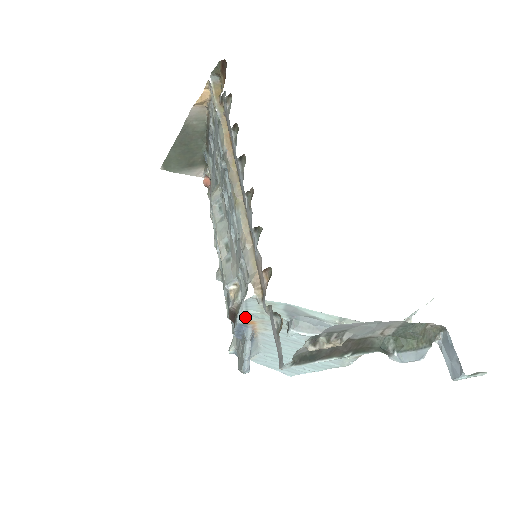
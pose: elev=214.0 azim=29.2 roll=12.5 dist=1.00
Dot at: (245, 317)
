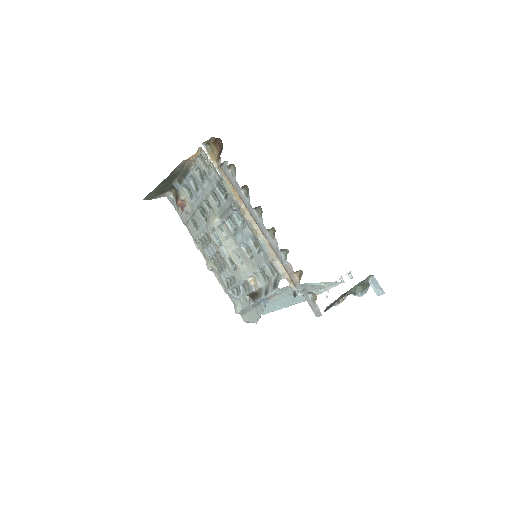
Dot at: (272, 295)
